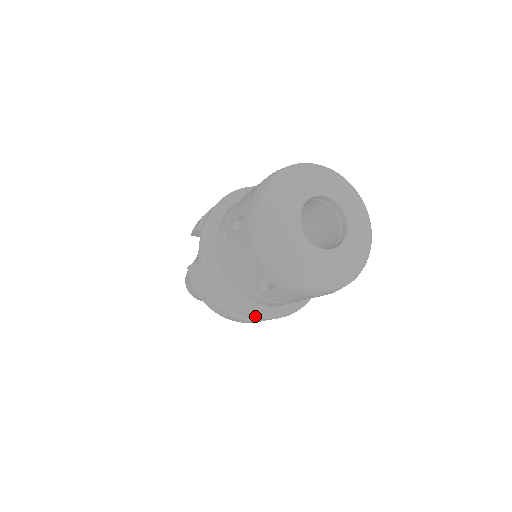
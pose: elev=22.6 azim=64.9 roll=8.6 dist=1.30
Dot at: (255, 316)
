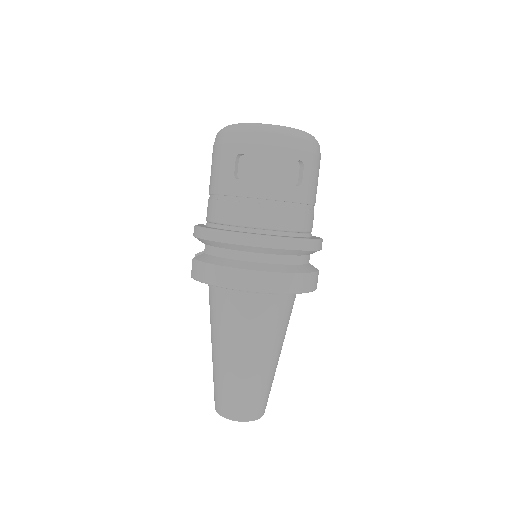
Dot at: (255, 235)
